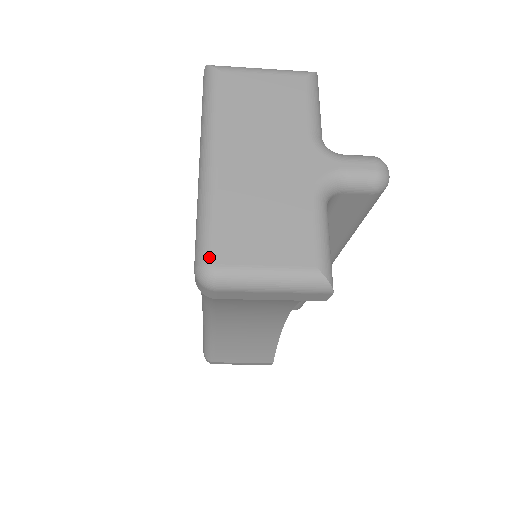
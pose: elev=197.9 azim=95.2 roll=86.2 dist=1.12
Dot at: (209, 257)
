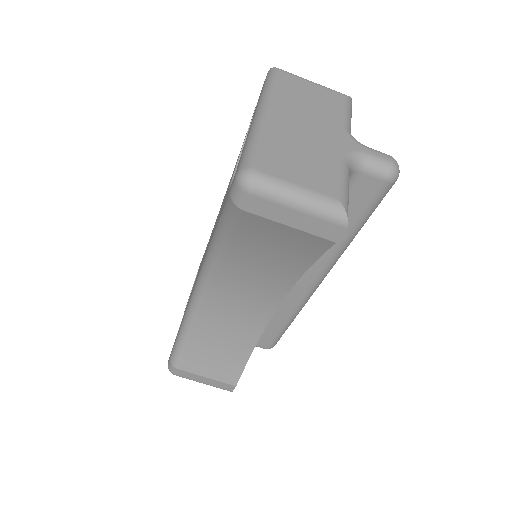
Dot at: (253, 164)
